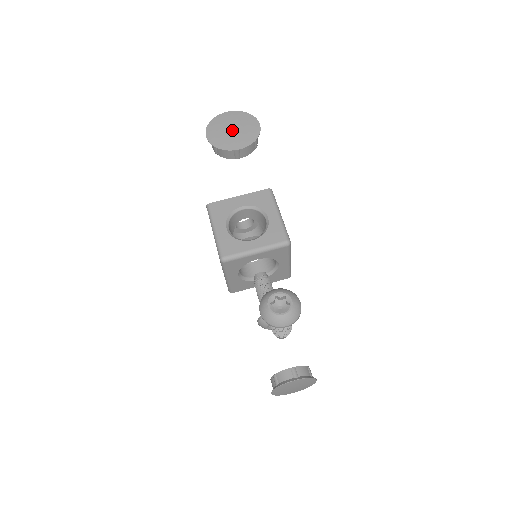
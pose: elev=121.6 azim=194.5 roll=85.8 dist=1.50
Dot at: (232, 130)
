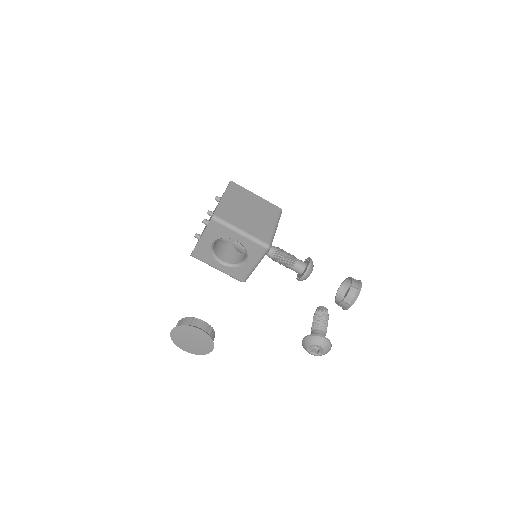
Dot at: (192, 342)
